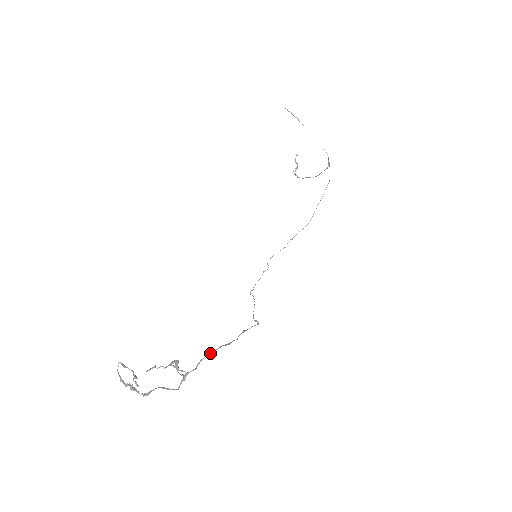
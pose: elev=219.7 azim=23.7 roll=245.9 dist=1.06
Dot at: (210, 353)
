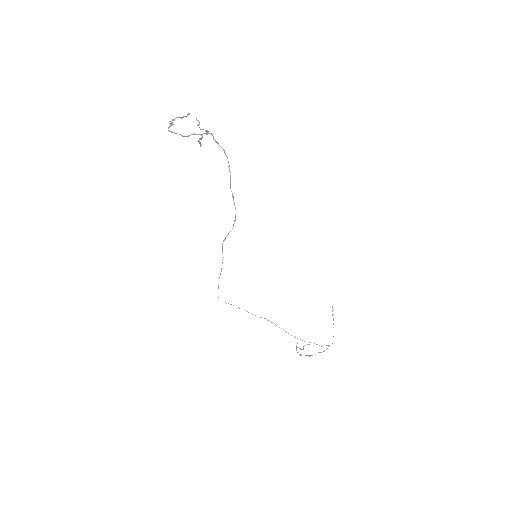
Dot at: (224, 150)
